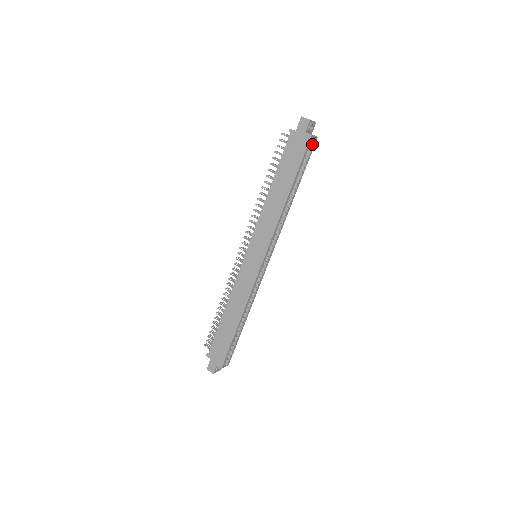
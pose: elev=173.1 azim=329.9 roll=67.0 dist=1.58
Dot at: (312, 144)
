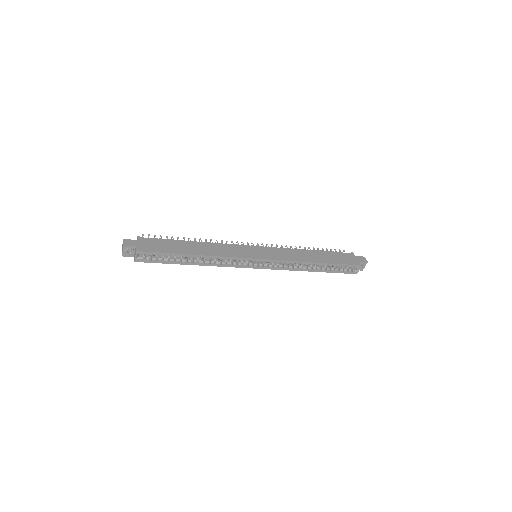
Dot at: (352, 271)
